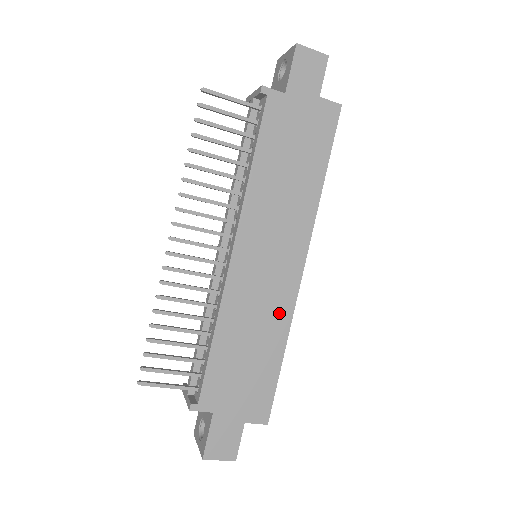
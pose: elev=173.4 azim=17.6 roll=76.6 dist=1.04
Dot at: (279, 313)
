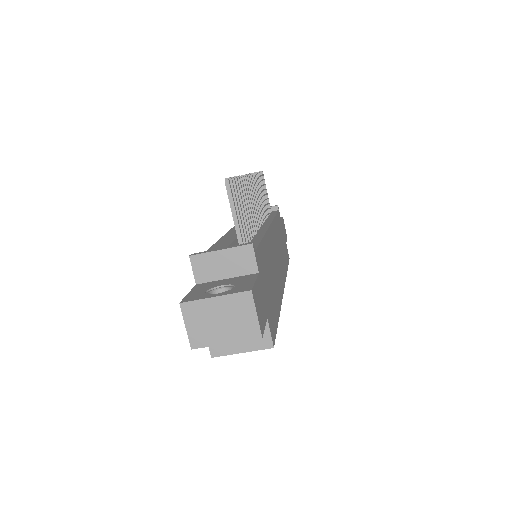
Dot at: (279, 289)
